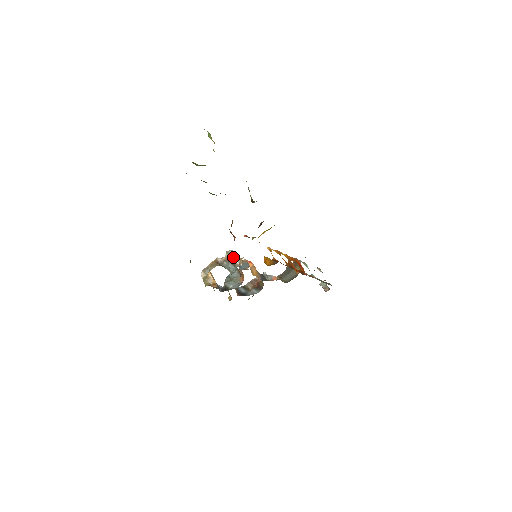
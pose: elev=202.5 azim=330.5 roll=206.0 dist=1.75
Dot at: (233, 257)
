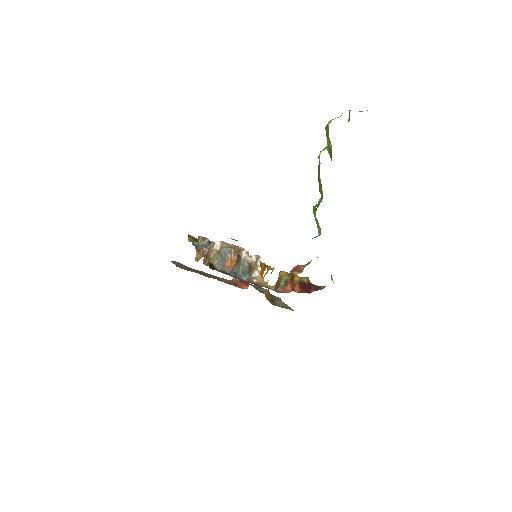
Dot at: (256, 266)
